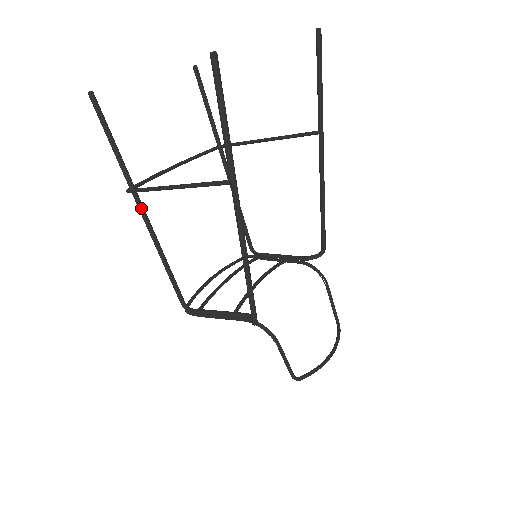
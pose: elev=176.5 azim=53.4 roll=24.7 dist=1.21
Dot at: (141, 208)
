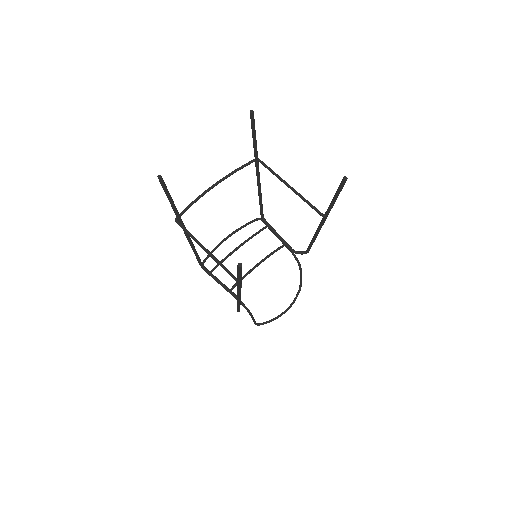
Dot at: occluded
